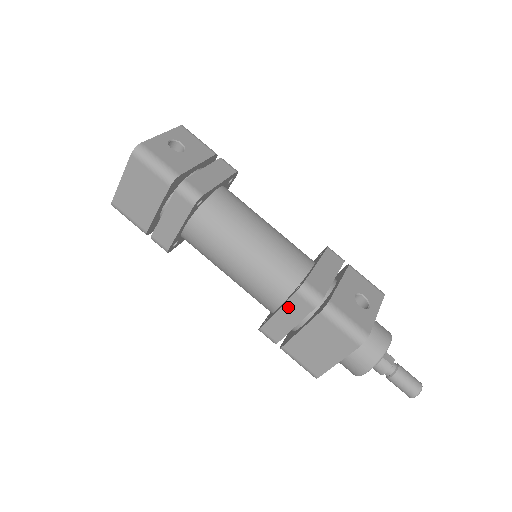
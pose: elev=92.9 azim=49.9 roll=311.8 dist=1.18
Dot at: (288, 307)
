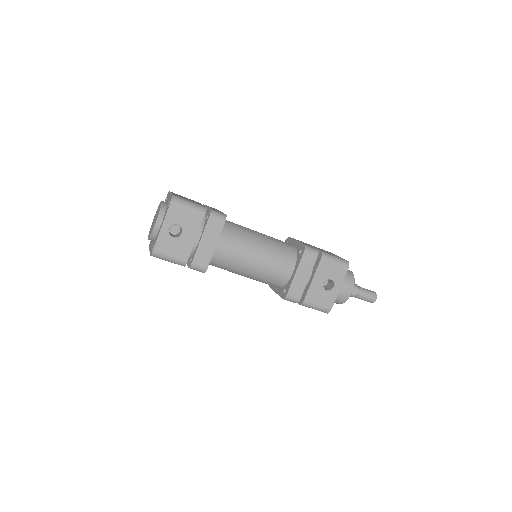
Dot at: occluded
